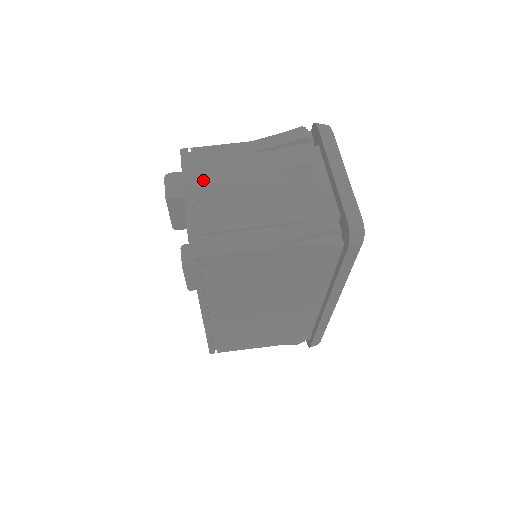
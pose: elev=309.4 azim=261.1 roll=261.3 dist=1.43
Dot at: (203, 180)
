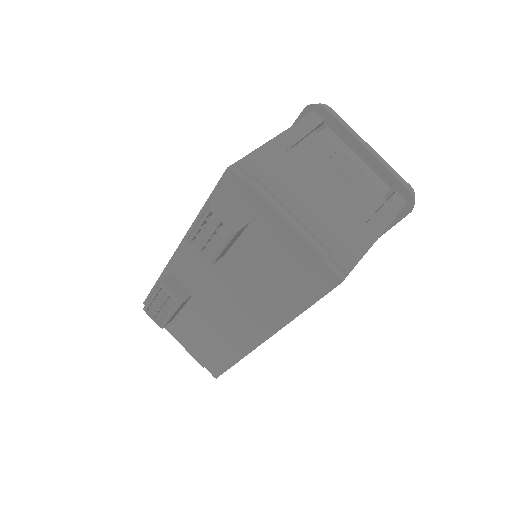
Dot at: (286, 196)
